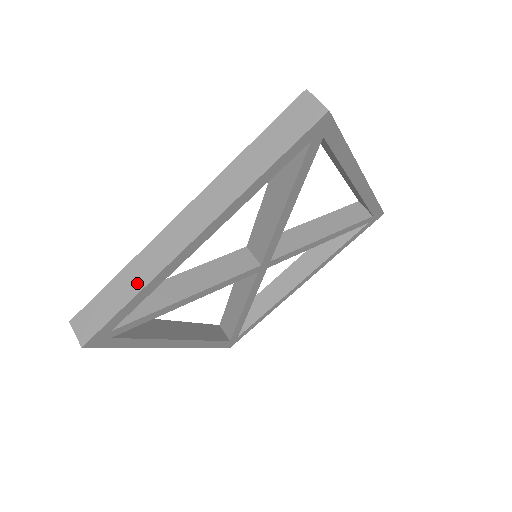
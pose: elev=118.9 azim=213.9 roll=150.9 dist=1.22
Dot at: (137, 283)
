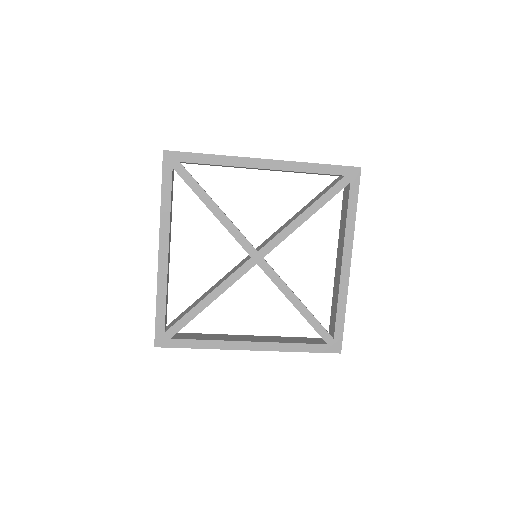
Dot at: (157, 295)
